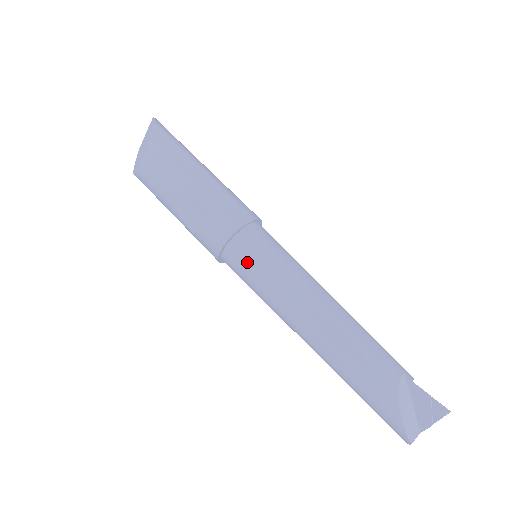
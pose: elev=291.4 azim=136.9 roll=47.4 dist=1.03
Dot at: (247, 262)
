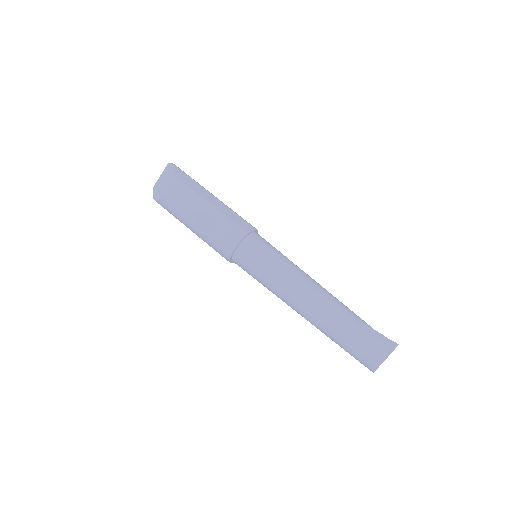
Dot at: (255, 256)
